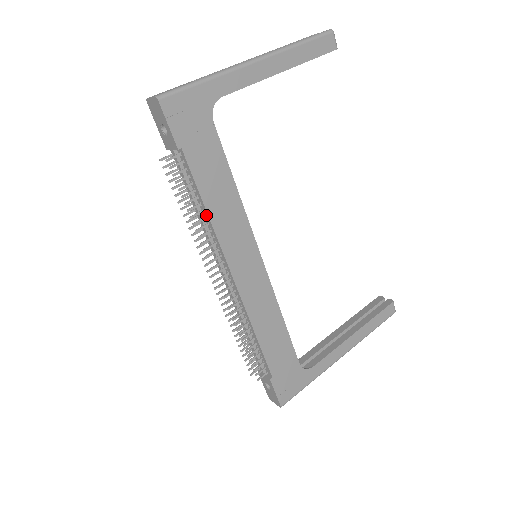
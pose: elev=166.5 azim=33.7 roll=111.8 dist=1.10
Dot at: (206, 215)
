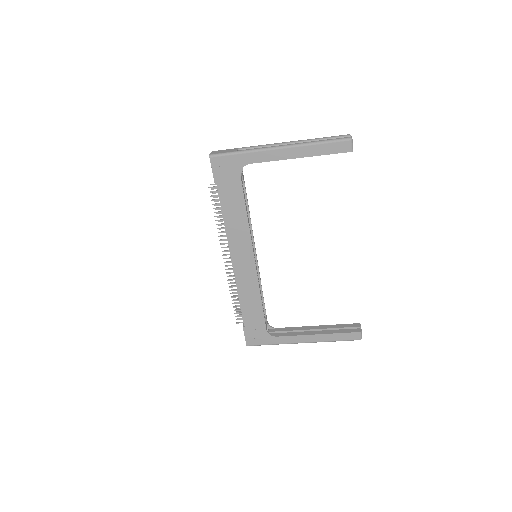
Dot at: (225, 223)
